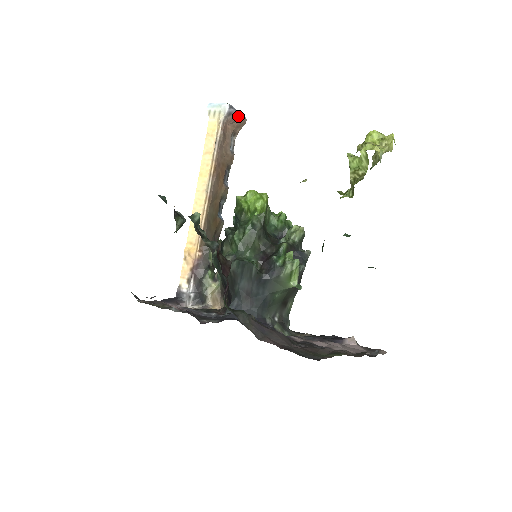
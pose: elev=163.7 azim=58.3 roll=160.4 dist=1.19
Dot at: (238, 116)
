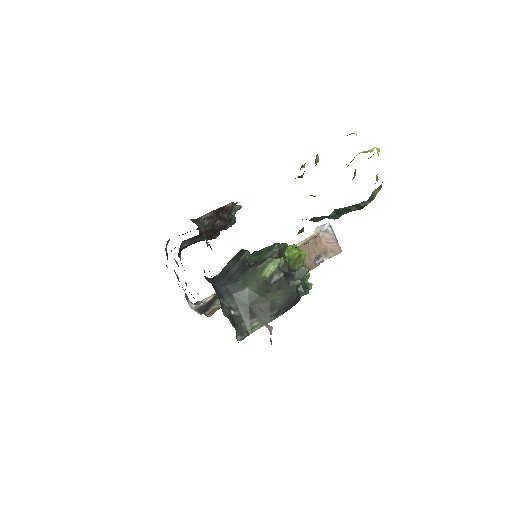
Dot at: (334, 240)
